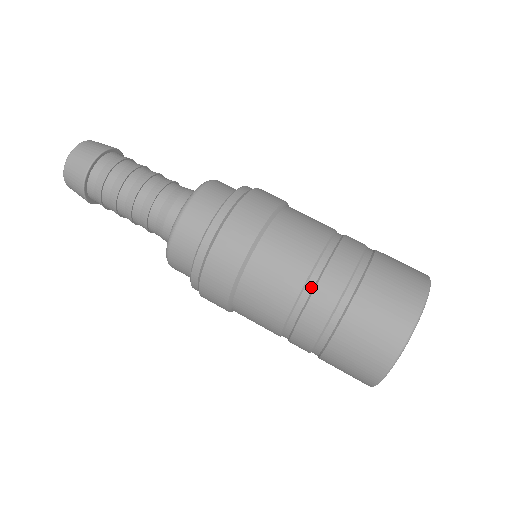
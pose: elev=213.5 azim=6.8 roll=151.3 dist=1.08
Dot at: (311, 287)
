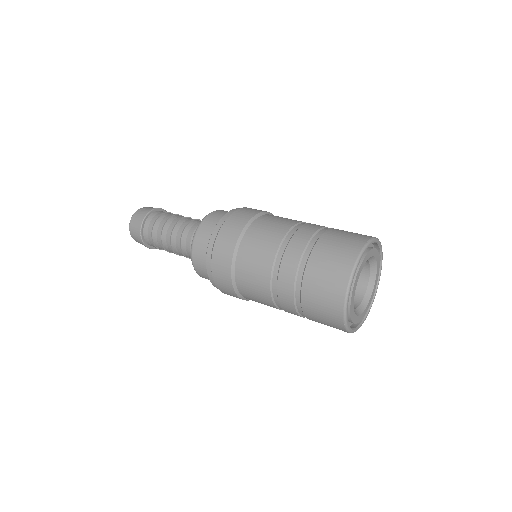
Dot at: (294, 231)
